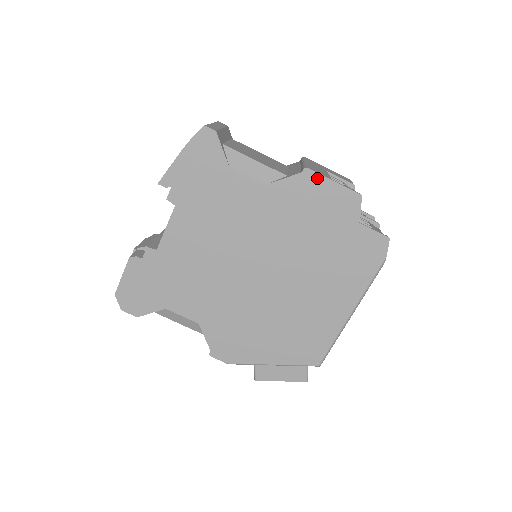
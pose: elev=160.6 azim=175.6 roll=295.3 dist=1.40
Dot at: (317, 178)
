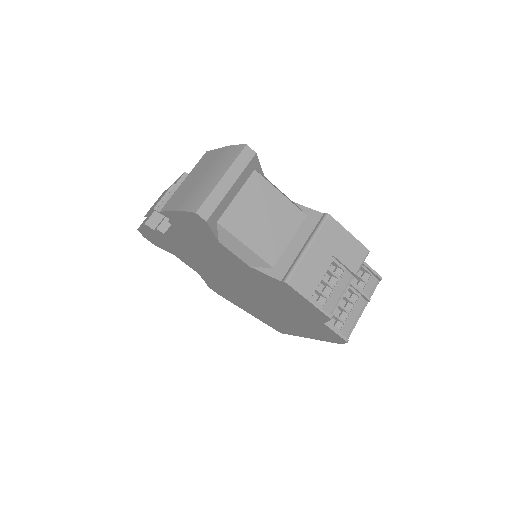
Dot at: (294, 291)
